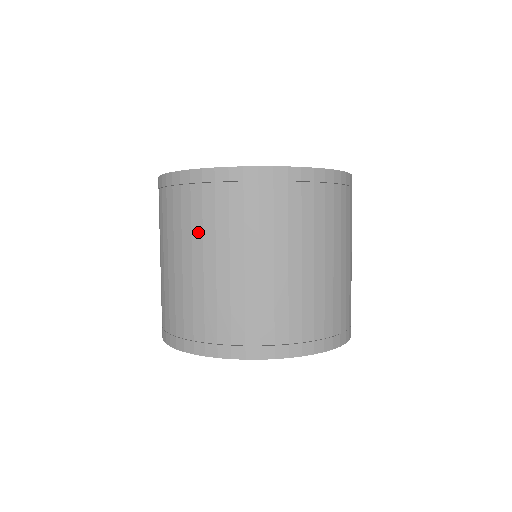
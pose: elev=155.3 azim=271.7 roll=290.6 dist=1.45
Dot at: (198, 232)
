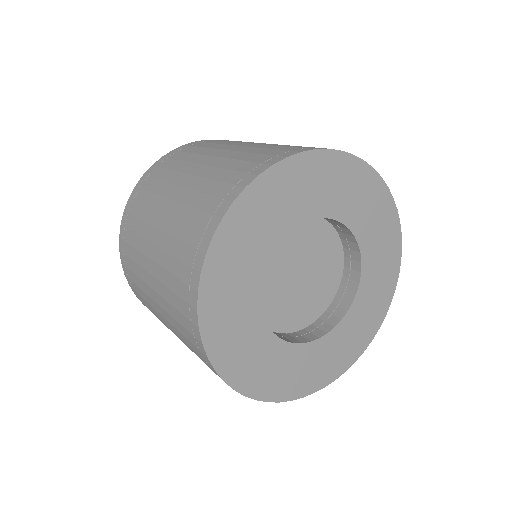
Dot at: (205, 150)
